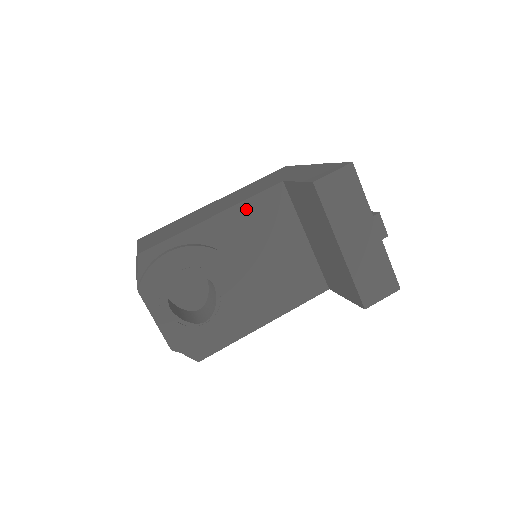
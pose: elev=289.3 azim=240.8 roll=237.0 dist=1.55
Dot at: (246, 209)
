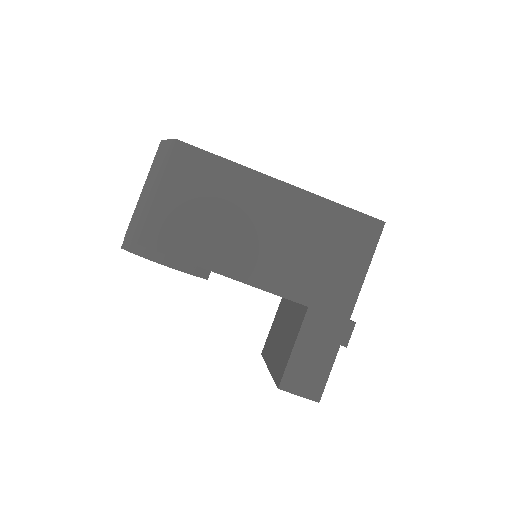
Dot at: occluded
